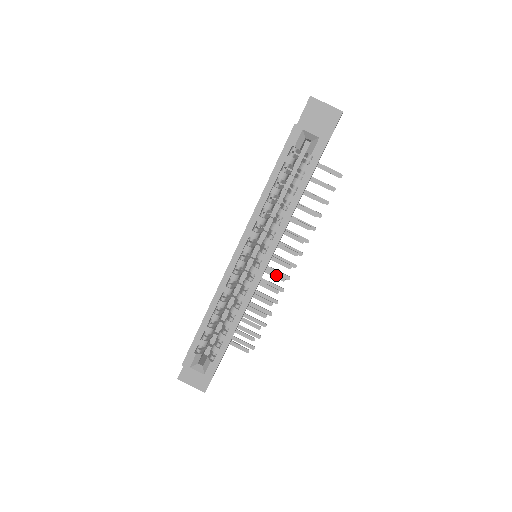
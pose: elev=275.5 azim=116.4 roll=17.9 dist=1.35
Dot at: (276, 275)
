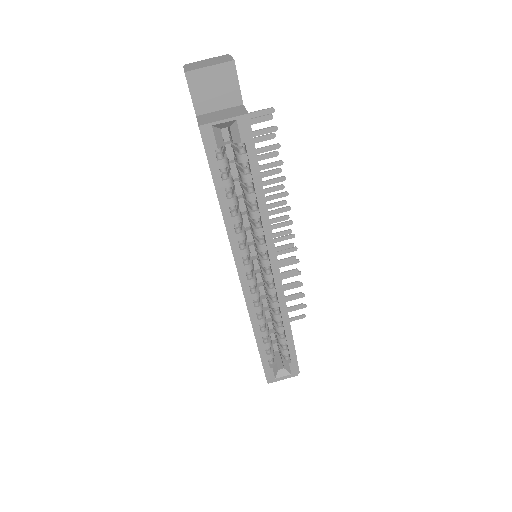
Dot at: (282, 247)
